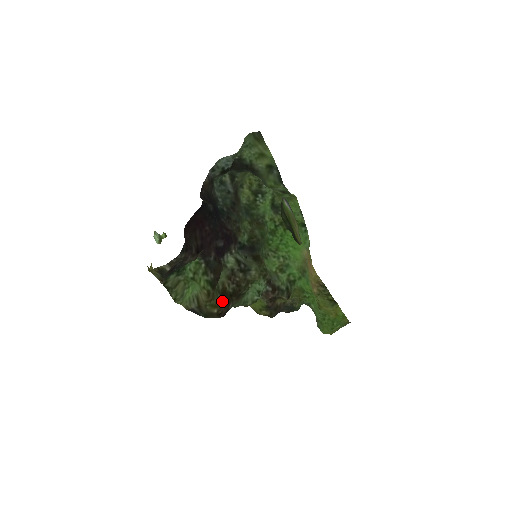
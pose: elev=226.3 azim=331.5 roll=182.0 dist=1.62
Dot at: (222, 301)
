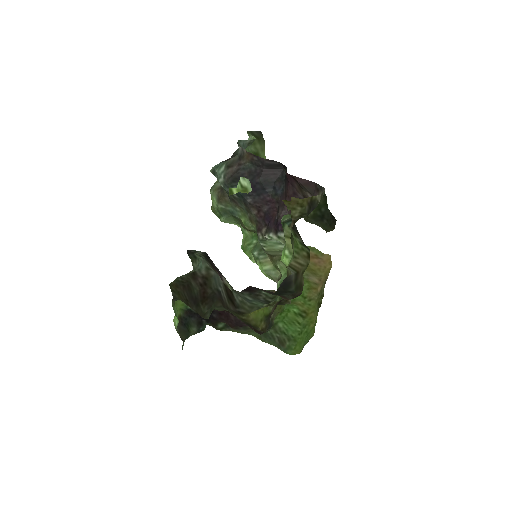
Dot at: occluded
